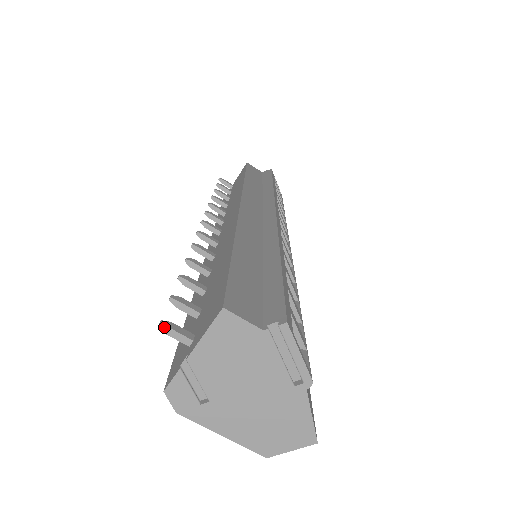
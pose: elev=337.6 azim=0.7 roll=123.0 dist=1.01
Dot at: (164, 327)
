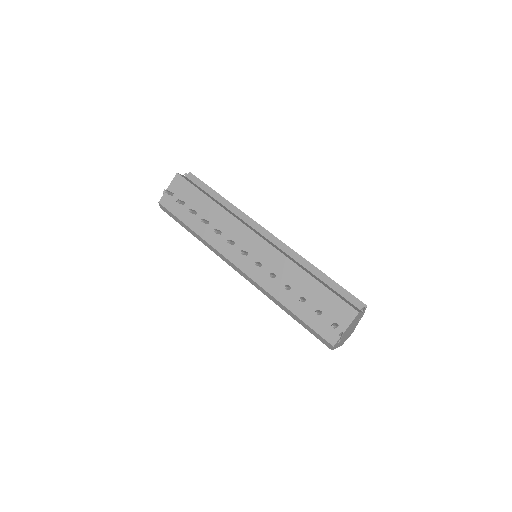
Dot at: (335, 327)
